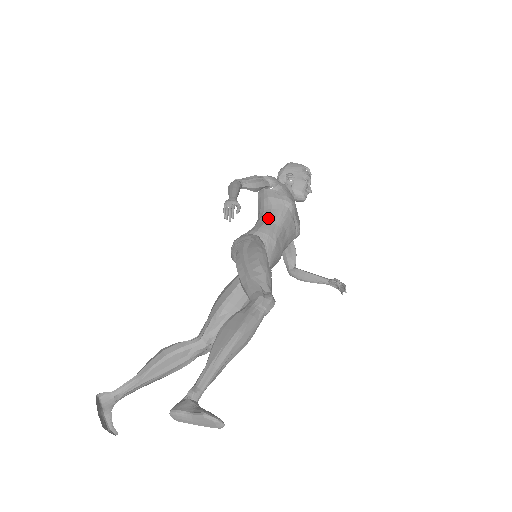
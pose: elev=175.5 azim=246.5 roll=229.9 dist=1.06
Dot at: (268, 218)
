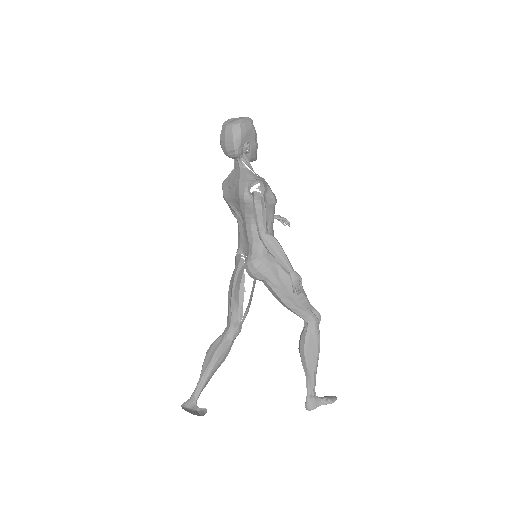
Dot at: (268, 228)
